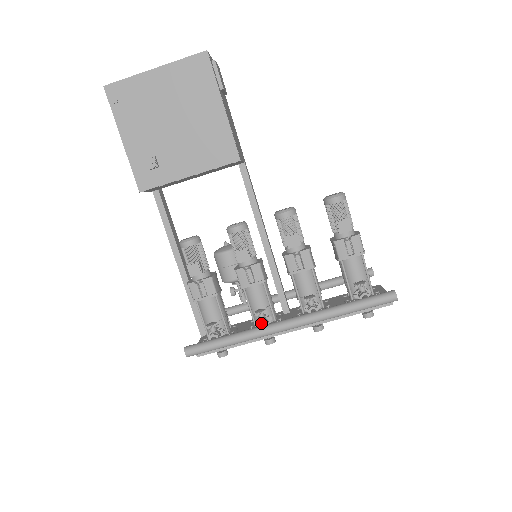
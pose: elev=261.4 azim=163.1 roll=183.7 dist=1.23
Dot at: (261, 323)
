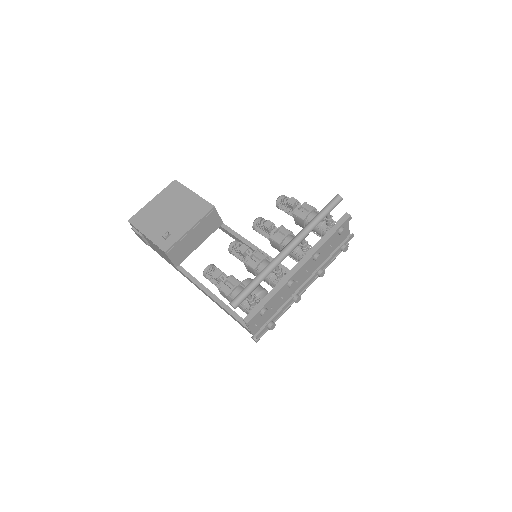
Dot at: (275, 269)
